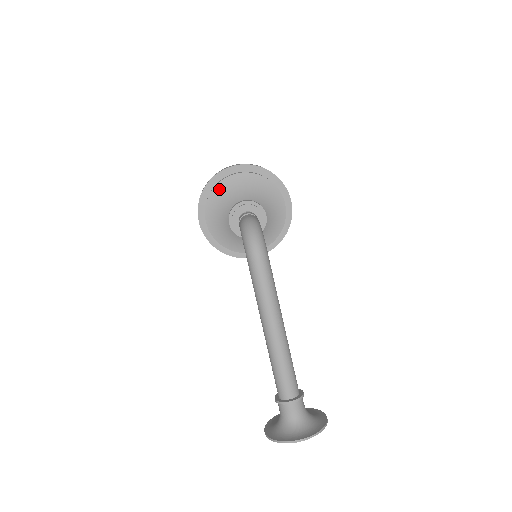
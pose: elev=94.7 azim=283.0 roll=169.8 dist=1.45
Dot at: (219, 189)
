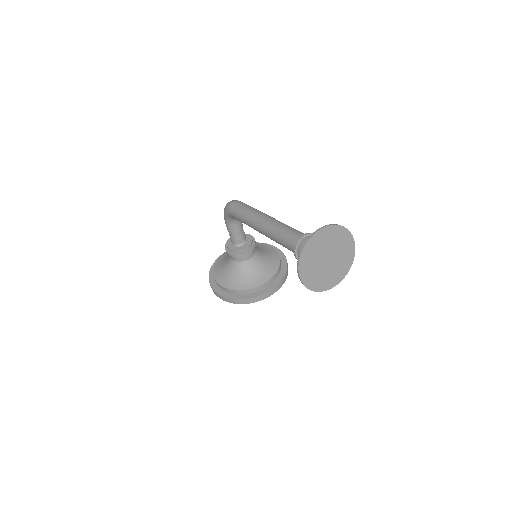
Dot at: (219, 261)
